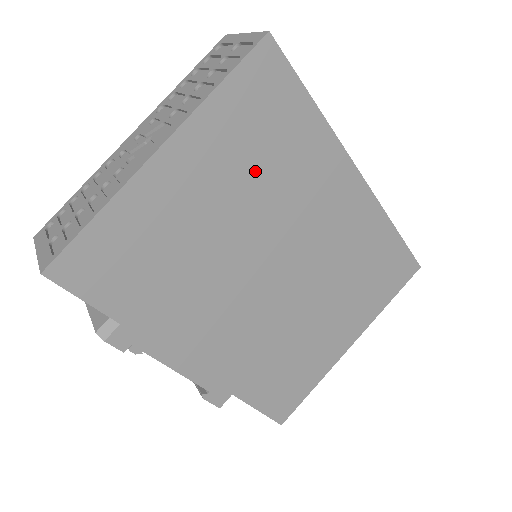
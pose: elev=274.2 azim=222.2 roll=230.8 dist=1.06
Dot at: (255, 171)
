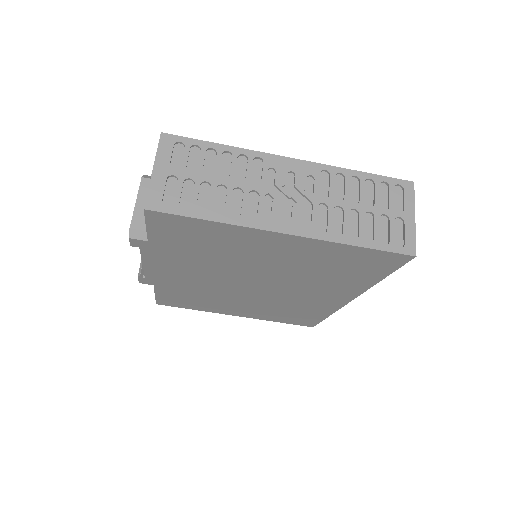
Dot at: (312, 268)
